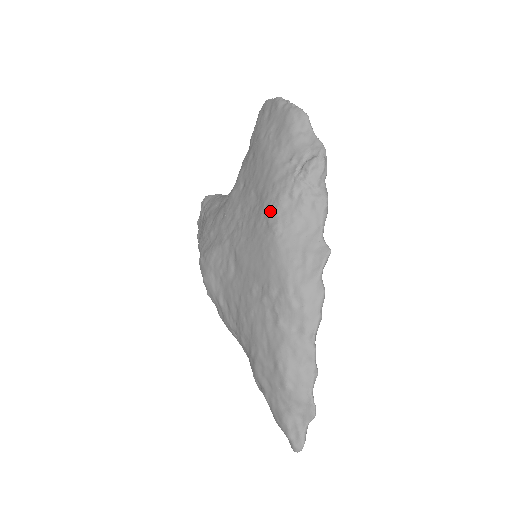
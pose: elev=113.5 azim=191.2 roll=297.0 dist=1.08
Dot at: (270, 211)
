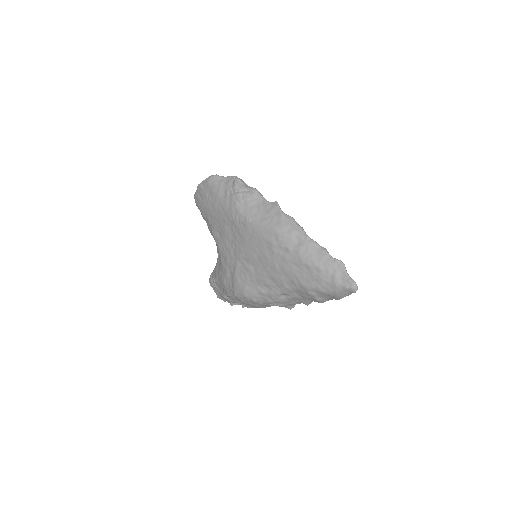
Dot at: (239, 218)
